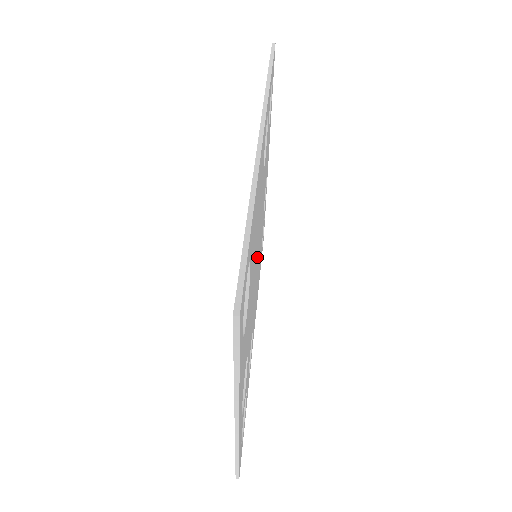
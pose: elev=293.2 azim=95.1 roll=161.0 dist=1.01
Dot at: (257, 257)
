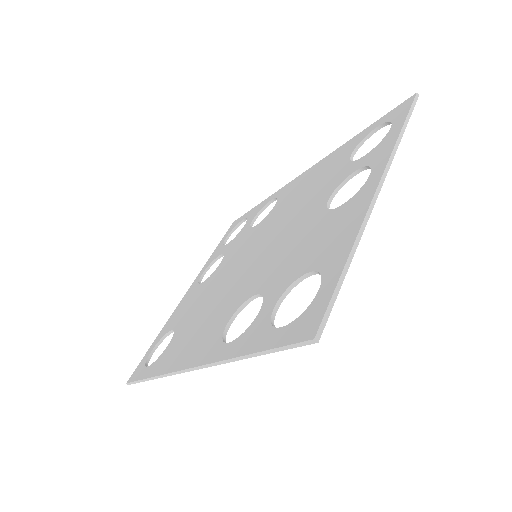
Dot at: occluded
